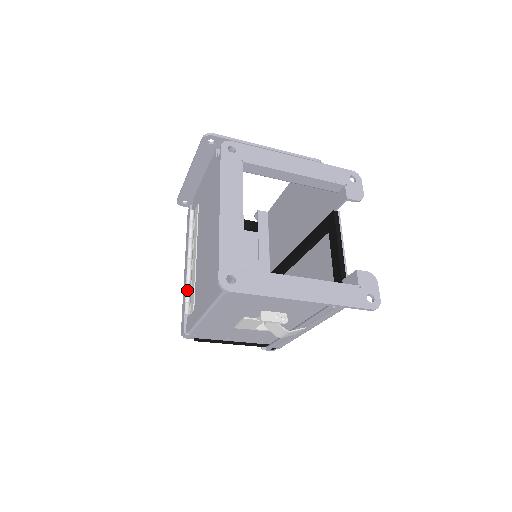
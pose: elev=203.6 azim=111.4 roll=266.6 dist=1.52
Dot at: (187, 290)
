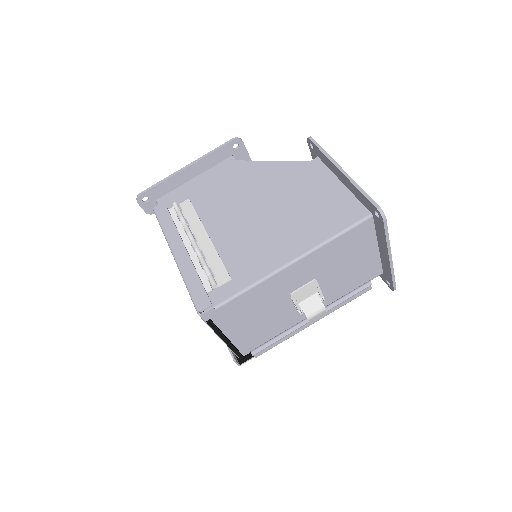
Dot at: (207, 265)
